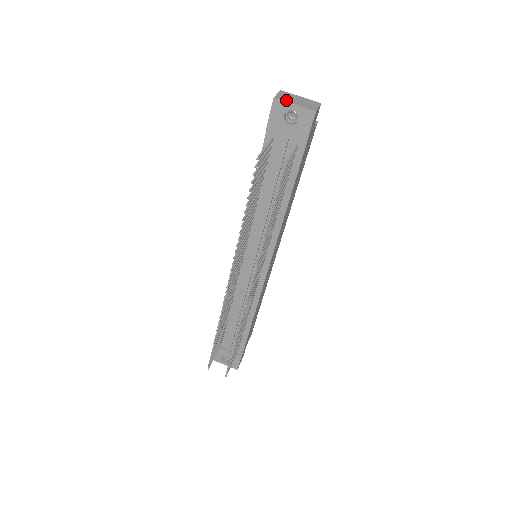
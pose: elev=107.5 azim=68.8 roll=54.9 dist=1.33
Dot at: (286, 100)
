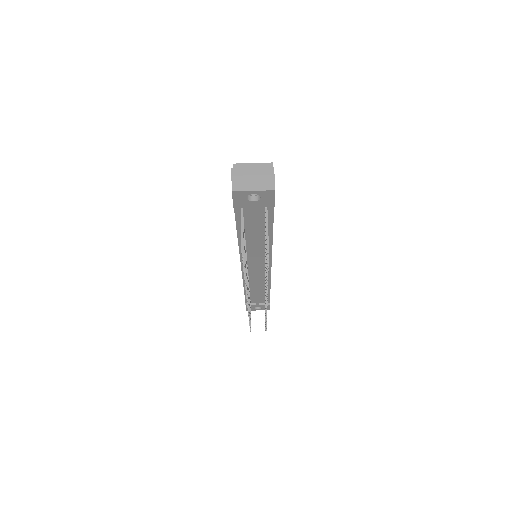
Dot at: (243, 188)
